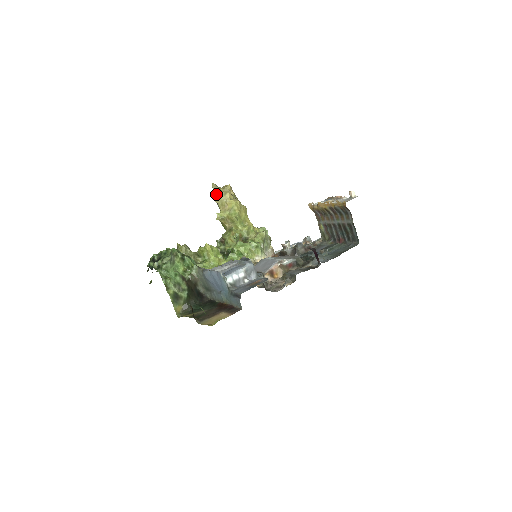
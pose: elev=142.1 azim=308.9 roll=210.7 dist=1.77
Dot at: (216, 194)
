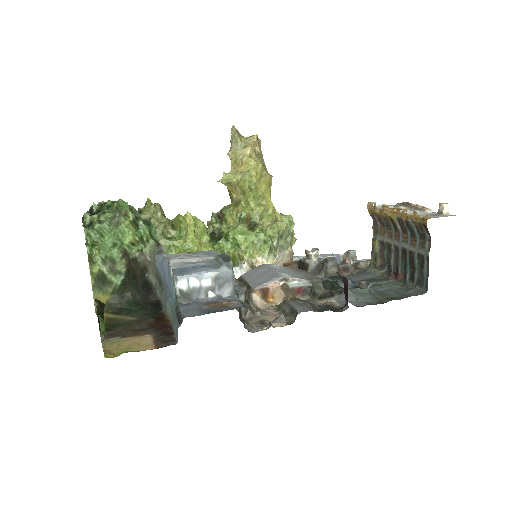
Dot at: (232, 143)
